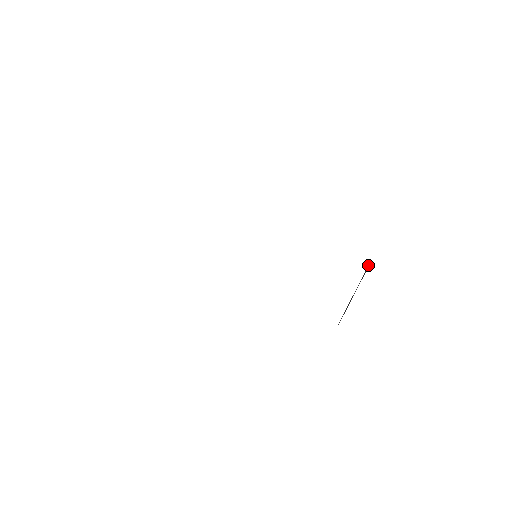
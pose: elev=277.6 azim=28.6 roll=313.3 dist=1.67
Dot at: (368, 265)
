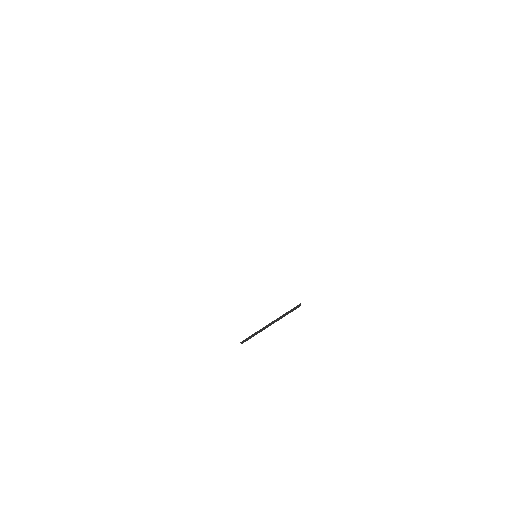
Dot at: (296, 306)
